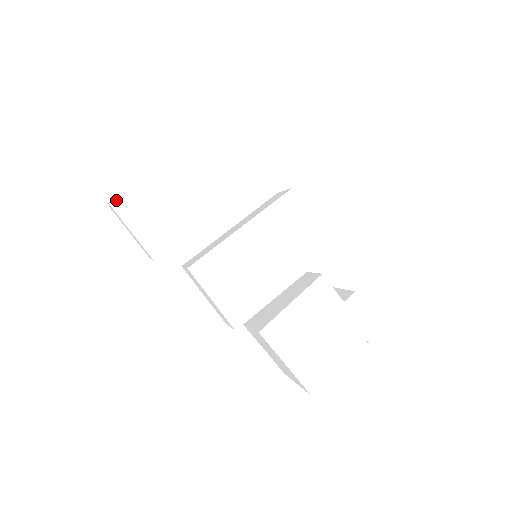
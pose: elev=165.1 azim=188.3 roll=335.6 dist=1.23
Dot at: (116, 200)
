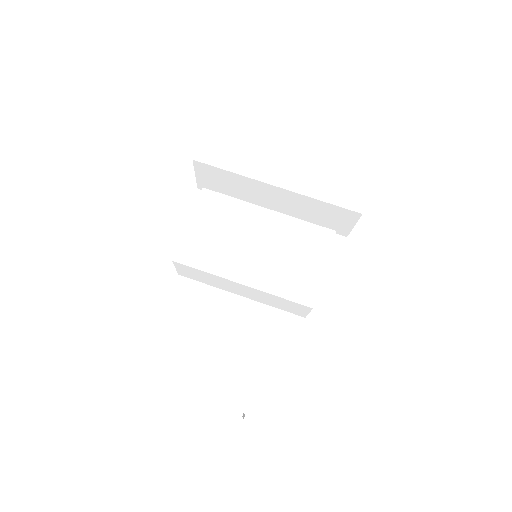
Dot at: (221, 110)
